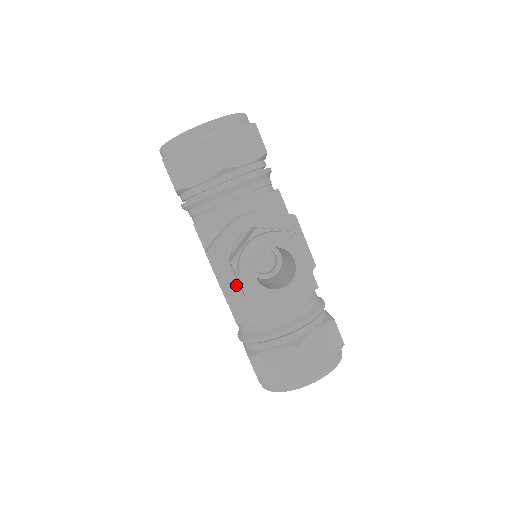
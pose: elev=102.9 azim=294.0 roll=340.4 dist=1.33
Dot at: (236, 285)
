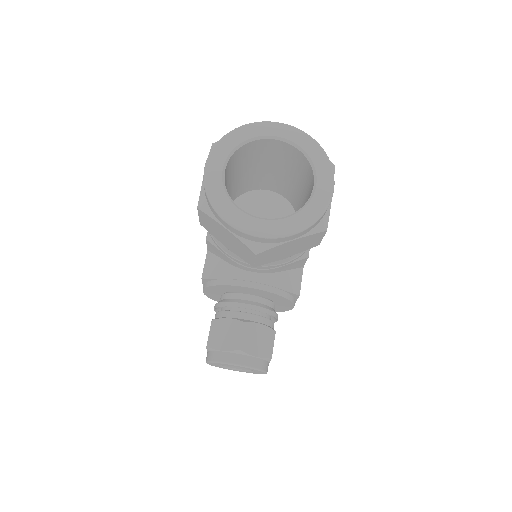
Dot at: (217, 297)
